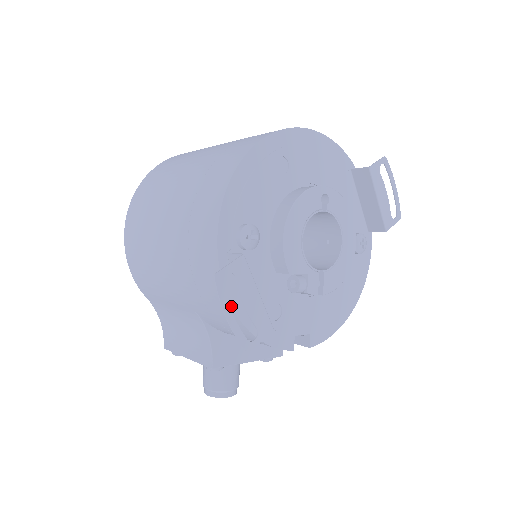
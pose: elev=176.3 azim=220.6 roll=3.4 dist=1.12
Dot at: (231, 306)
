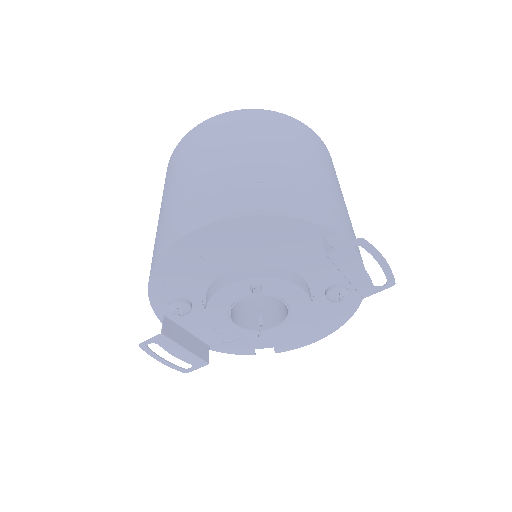
Dot at: occluded
